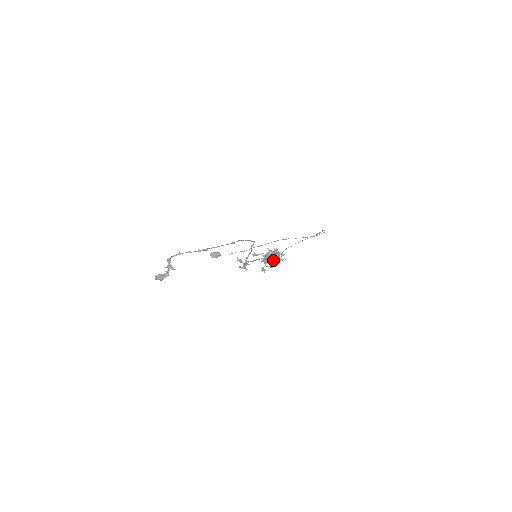
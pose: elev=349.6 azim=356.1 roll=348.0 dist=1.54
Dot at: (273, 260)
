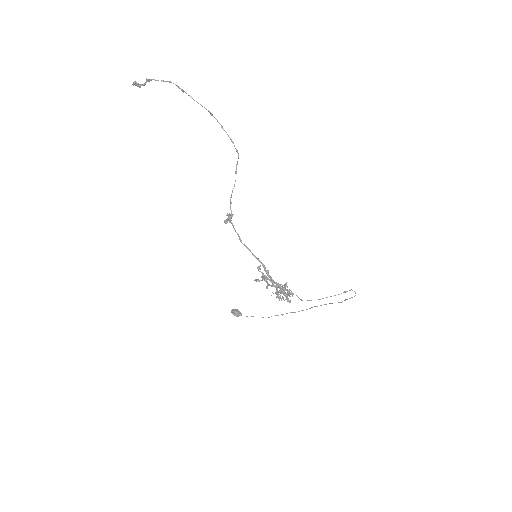
Dot at: (277, 291)
